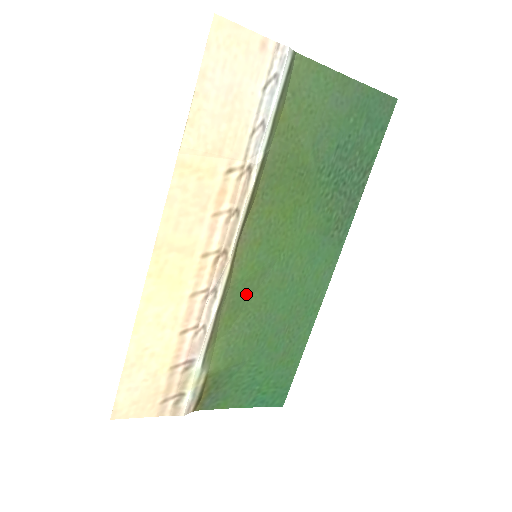
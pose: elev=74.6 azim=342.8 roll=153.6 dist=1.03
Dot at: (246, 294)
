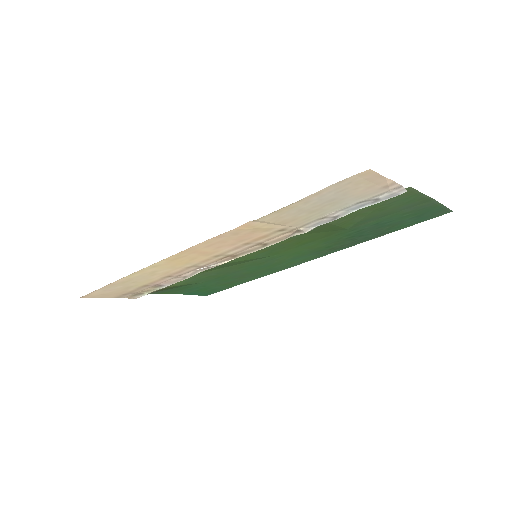
Dot at: (230, 265)
